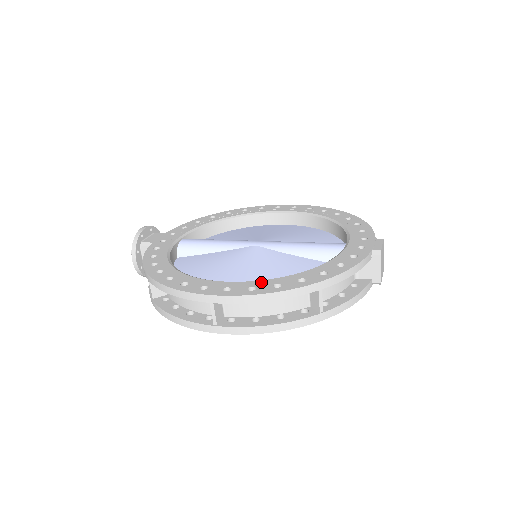
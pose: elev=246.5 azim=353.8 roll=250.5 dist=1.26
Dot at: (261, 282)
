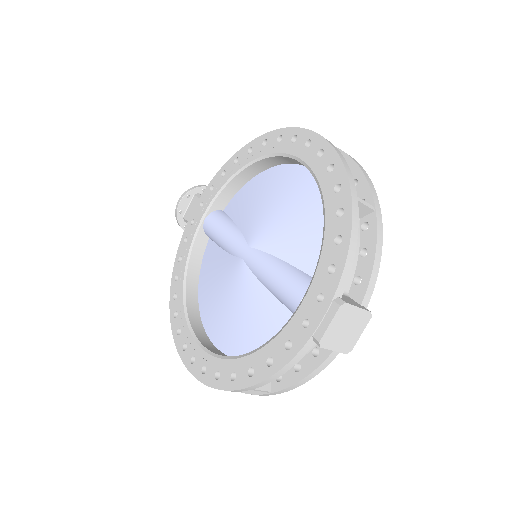
Dot at: (212, 361)
